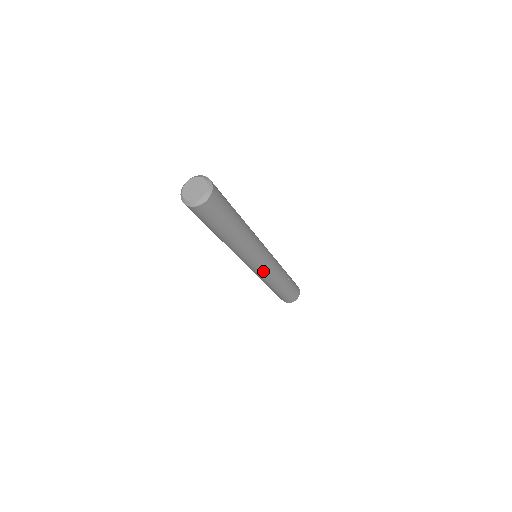
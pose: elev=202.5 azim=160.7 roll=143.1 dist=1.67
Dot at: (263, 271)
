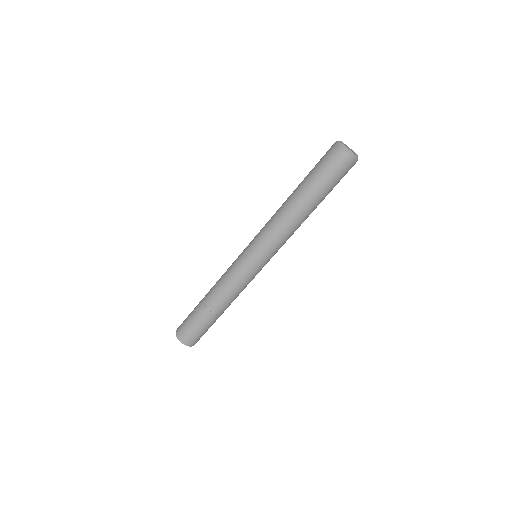
Dot at: (250, 272)
